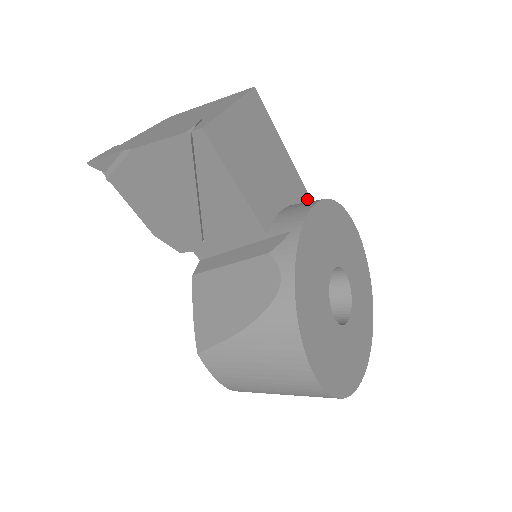
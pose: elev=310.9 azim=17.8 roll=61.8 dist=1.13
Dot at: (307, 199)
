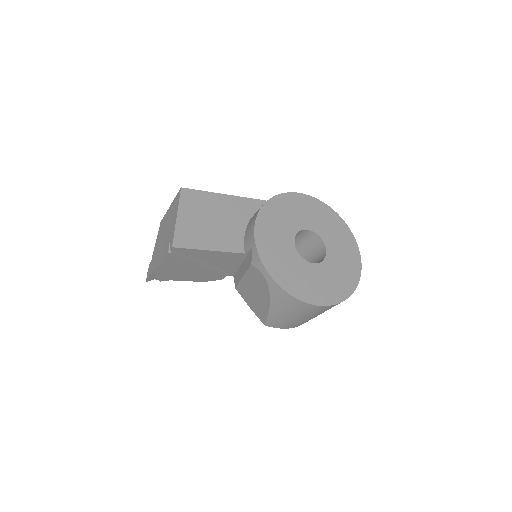
Dot at: (259, 203)
